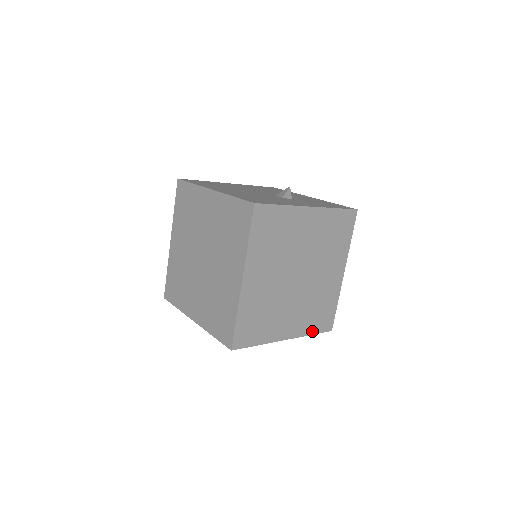
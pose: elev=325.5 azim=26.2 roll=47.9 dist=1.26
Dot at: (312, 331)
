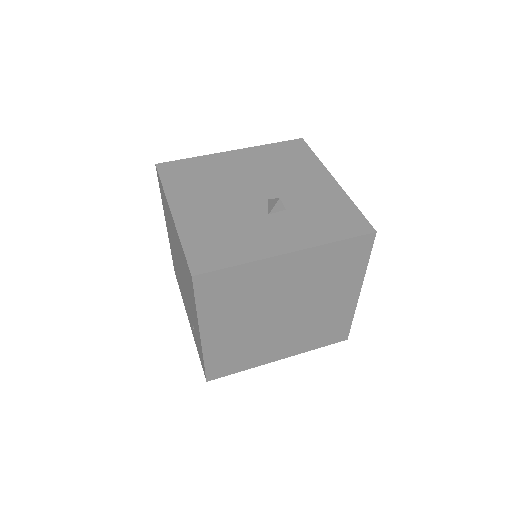
Dot at: (317, 346)
